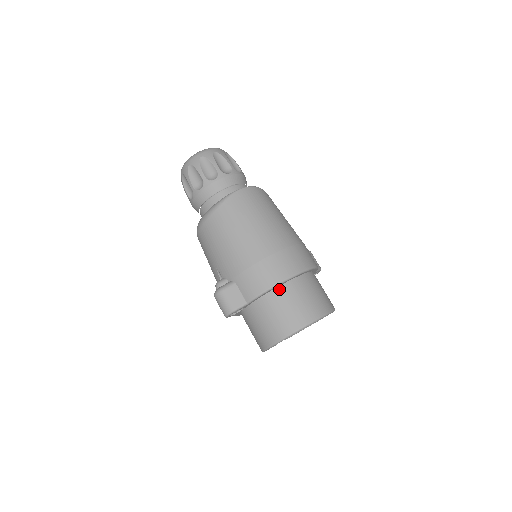
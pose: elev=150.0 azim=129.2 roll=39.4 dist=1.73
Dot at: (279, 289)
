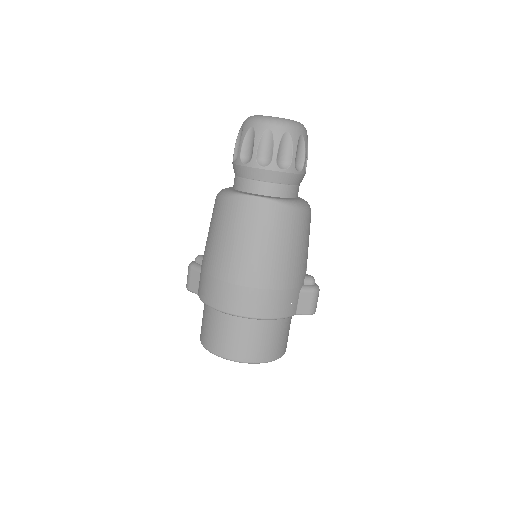
Dot at: (218, 311)
